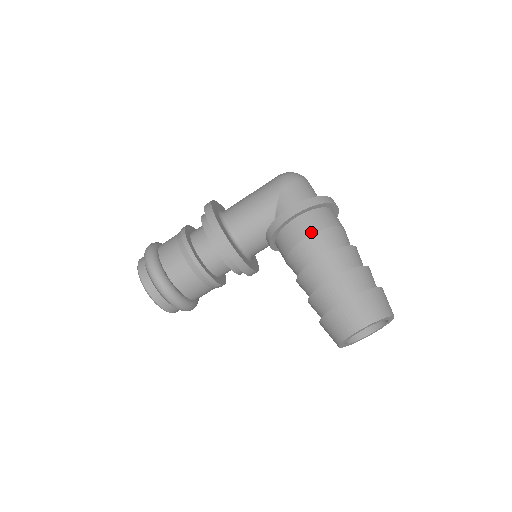
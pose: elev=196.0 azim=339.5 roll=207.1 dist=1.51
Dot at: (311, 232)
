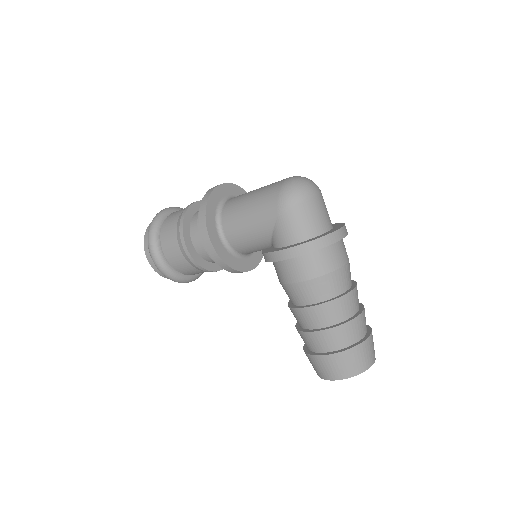
Dot at: (301, 279)
